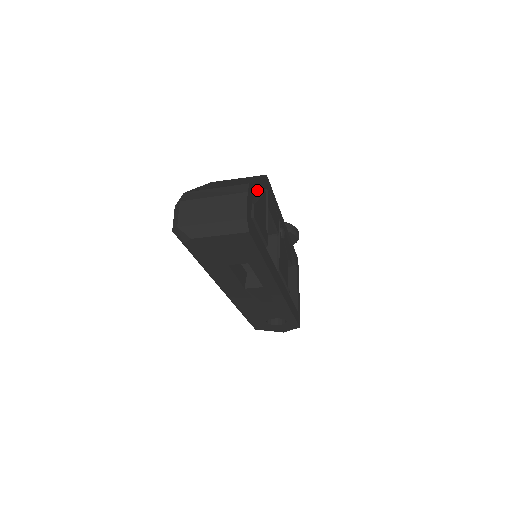
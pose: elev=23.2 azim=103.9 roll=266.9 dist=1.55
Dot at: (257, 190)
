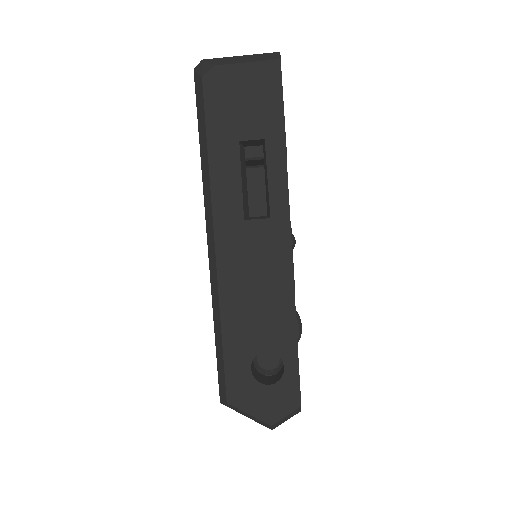
Dot at: occluded
